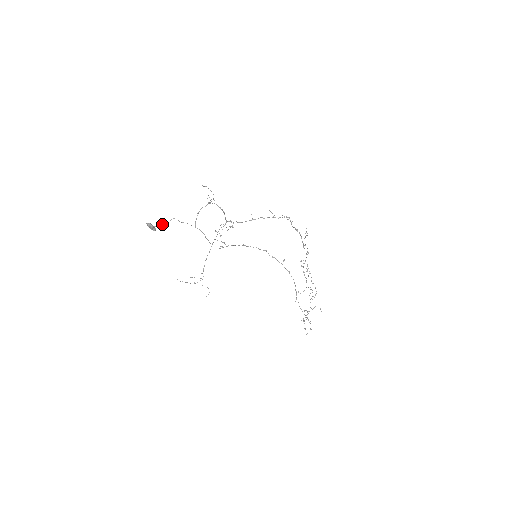
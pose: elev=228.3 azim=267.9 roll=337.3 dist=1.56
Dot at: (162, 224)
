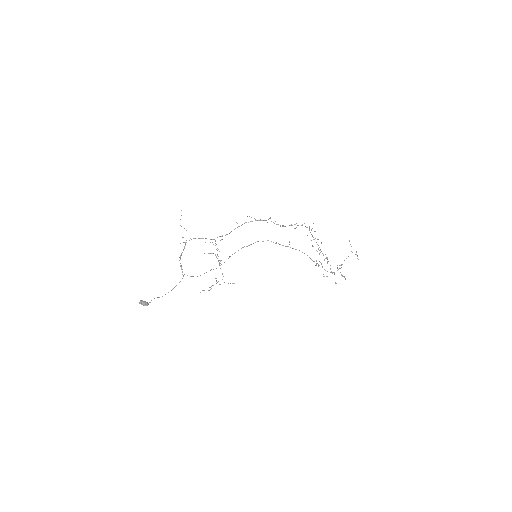
Dot at: (148, 303)
